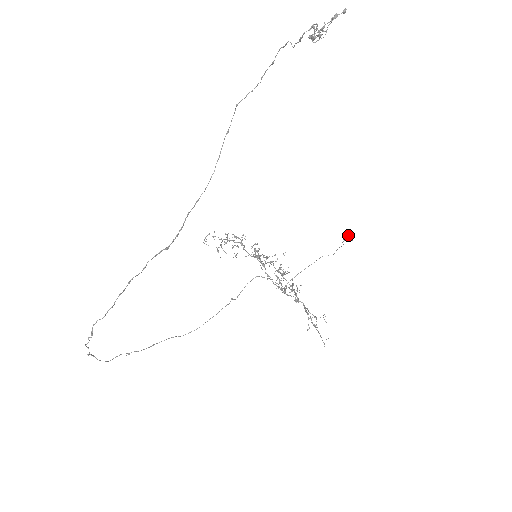
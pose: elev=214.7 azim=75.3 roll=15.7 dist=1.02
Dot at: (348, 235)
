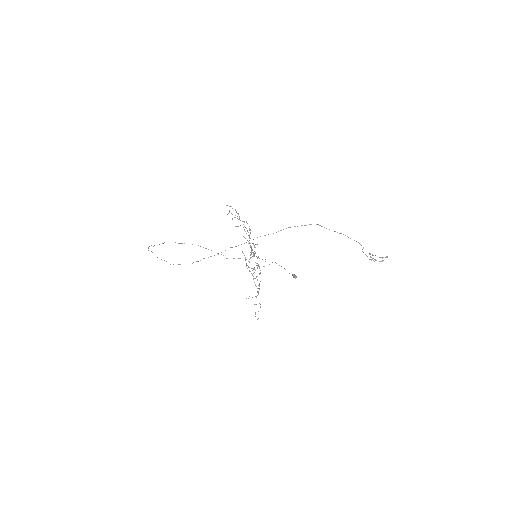
Dot at: occluded
